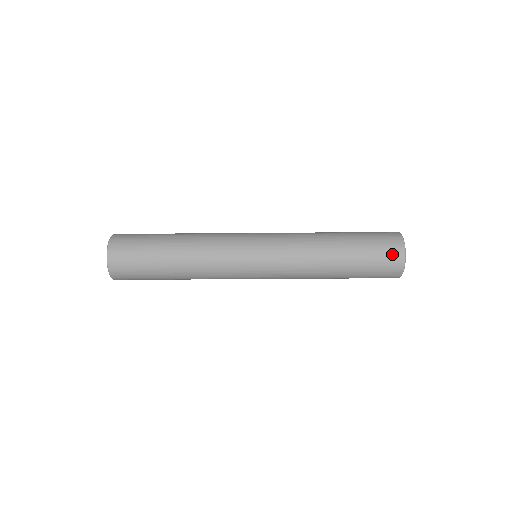
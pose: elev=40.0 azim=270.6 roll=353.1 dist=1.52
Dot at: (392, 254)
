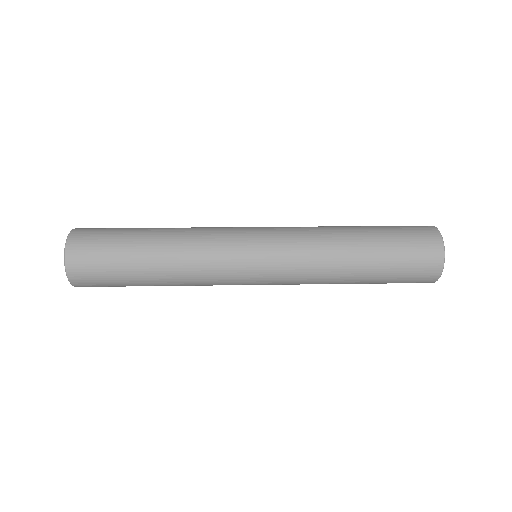
Dot at: occluded
